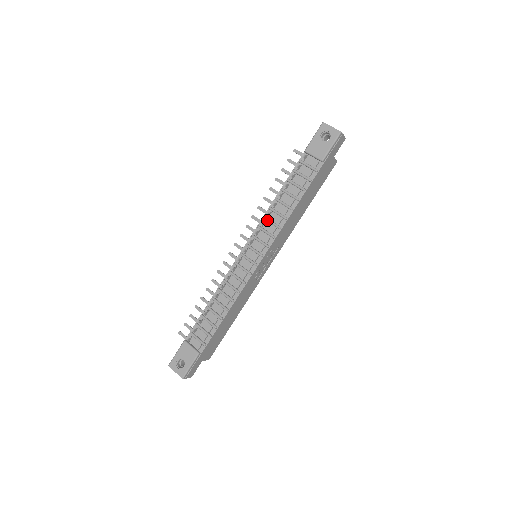
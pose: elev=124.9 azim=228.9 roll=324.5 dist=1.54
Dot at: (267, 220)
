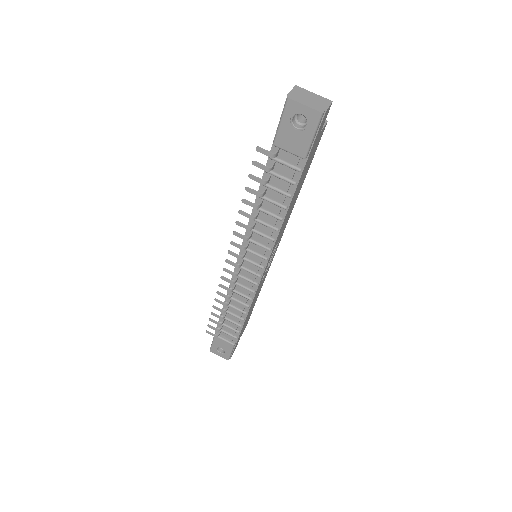
Dot at: (254, 232)
